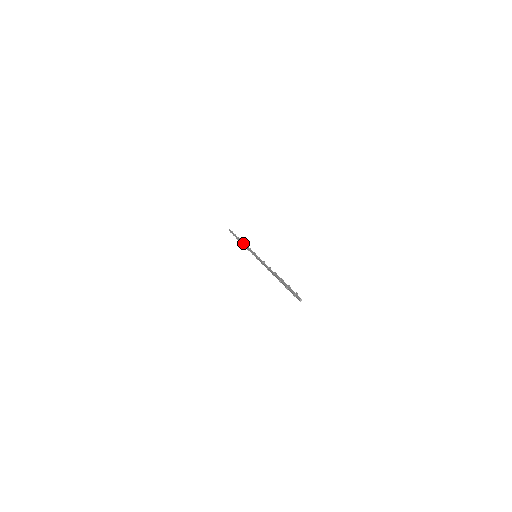
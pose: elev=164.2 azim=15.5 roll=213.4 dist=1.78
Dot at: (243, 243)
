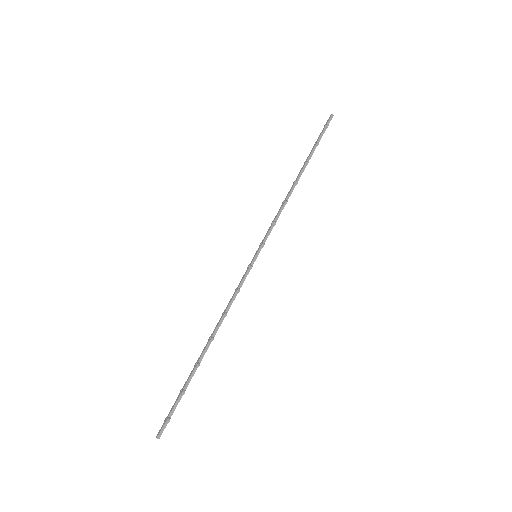
Dot at: (287, 194)
